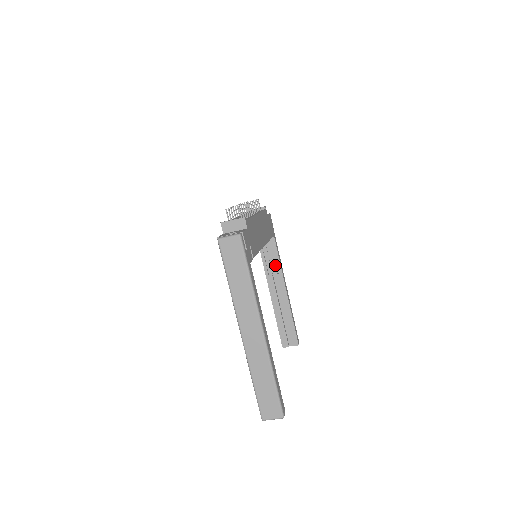
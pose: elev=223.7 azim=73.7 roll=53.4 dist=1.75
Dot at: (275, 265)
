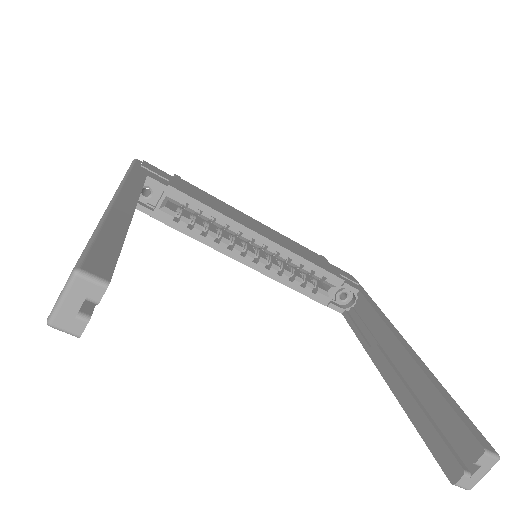
Dot at: (376, 327)
